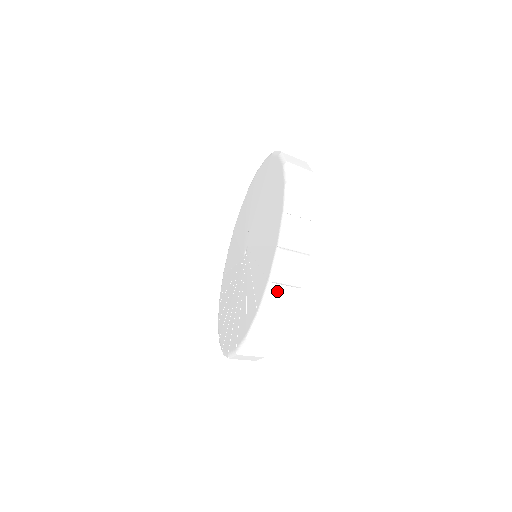
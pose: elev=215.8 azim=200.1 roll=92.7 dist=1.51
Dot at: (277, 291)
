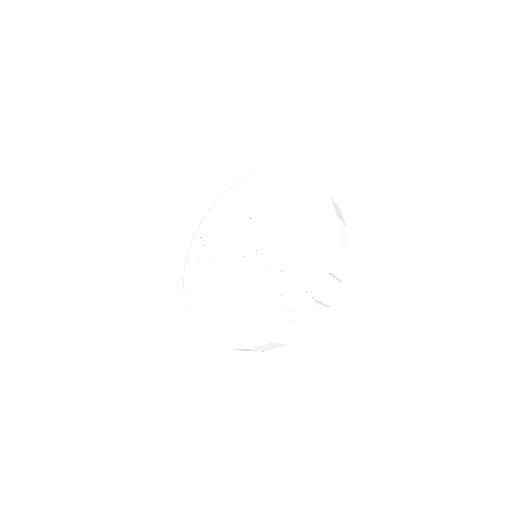
Dot at: (273, 344)
